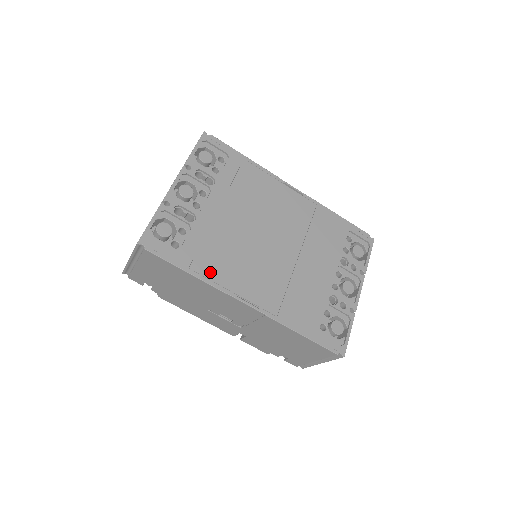
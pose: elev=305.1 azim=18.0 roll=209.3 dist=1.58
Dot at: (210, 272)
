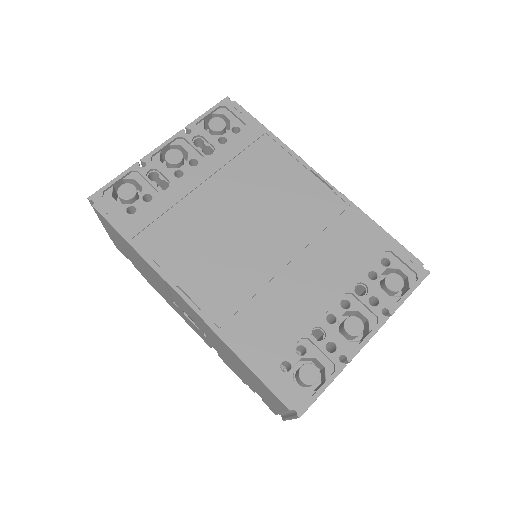
Dot at: (156, 250)
